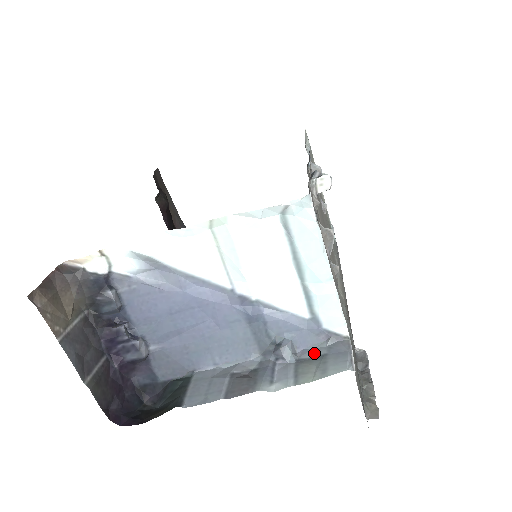
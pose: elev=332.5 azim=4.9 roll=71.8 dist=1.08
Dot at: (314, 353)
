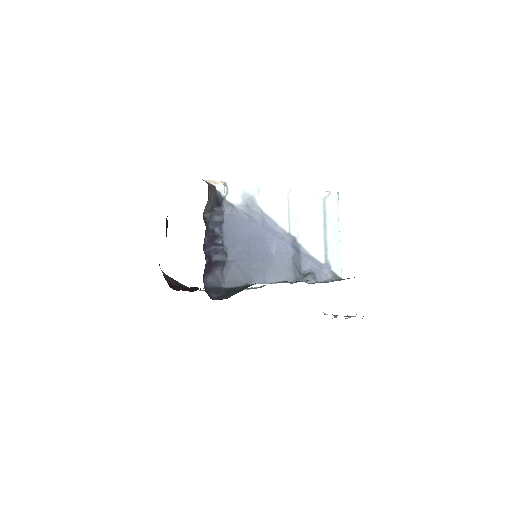
Dot at: (327, 282)
